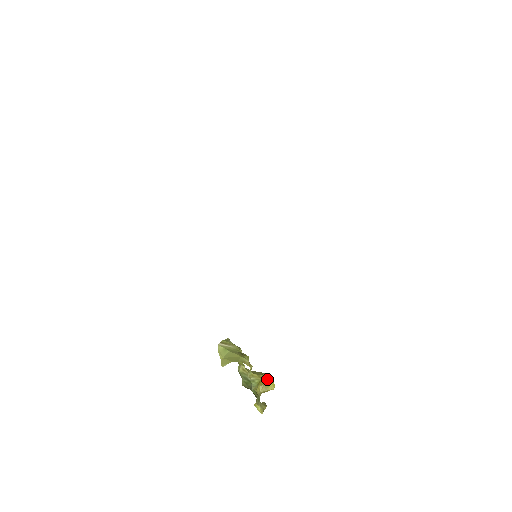
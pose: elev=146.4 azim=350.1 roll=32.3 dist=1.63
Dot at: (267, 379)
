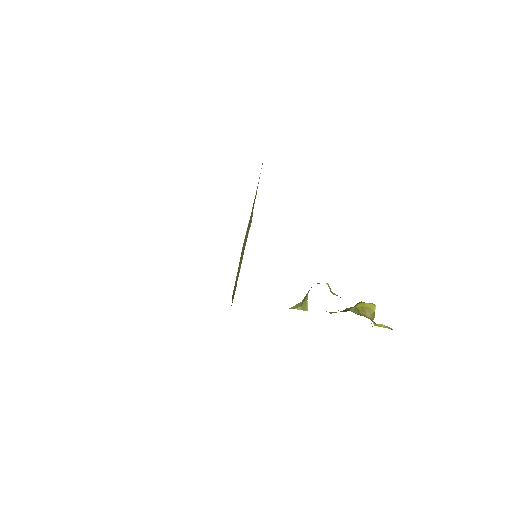
Dot at: (360, 303)
